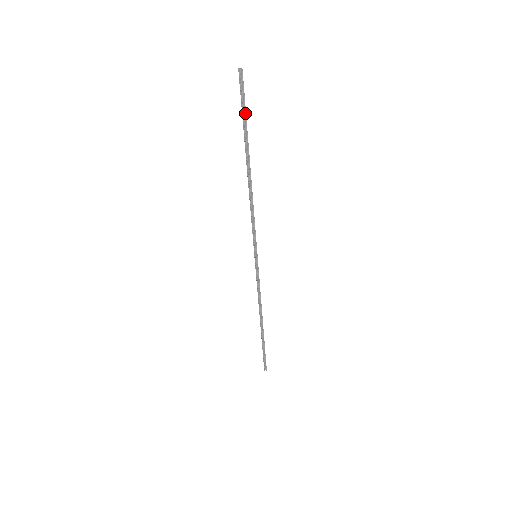
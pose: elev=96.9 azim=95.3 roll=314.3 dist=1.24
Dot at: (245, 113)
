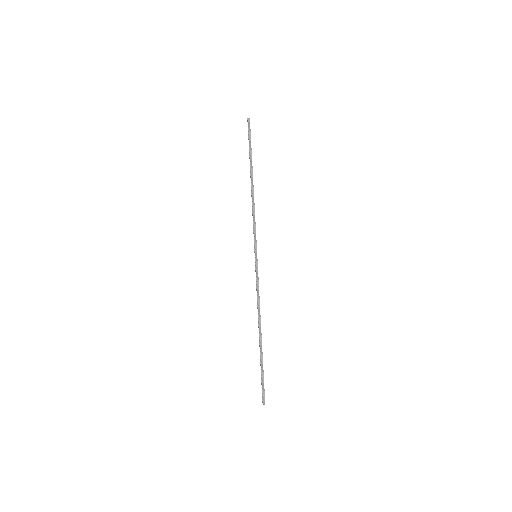
Dot at: occluded
